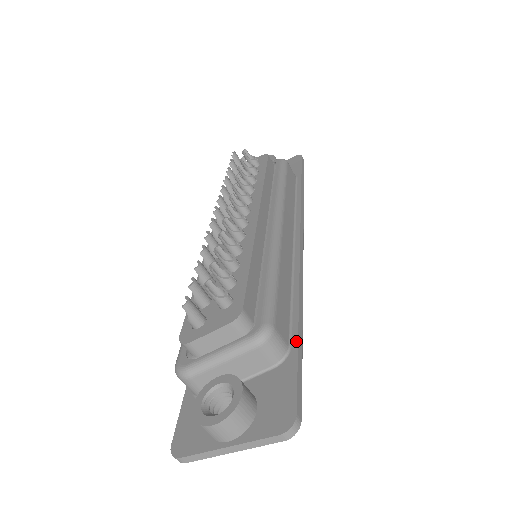
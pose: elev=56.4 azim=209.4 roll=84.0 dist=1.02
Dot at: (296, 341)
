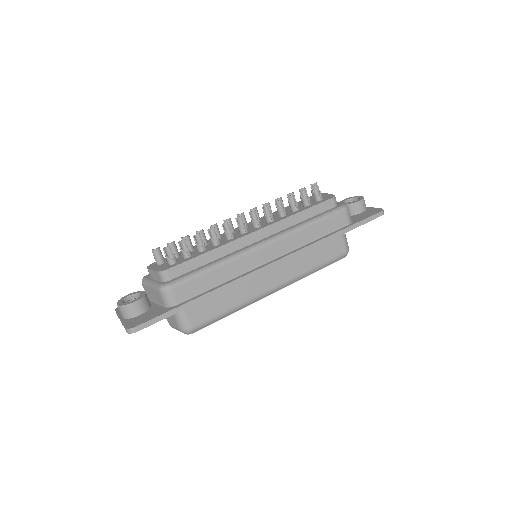
Dot at: (182, 304)
